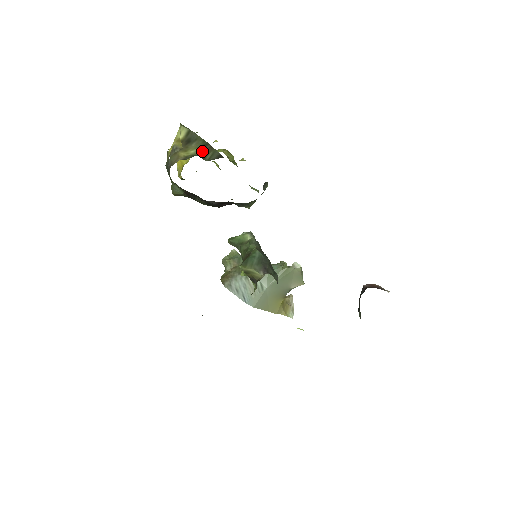
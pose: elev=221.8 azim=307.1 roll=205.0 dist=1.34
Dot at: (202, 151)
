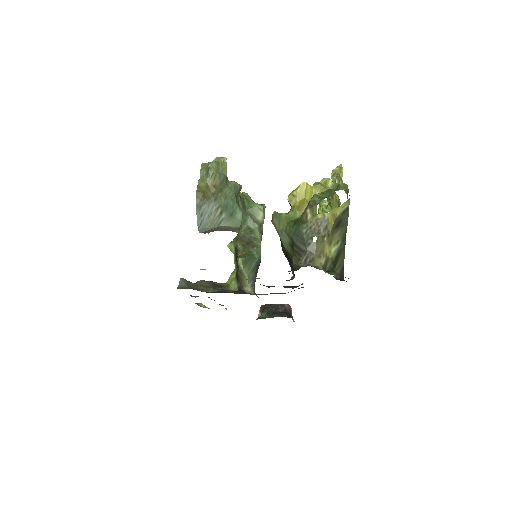
Dot at: (338, 254)
